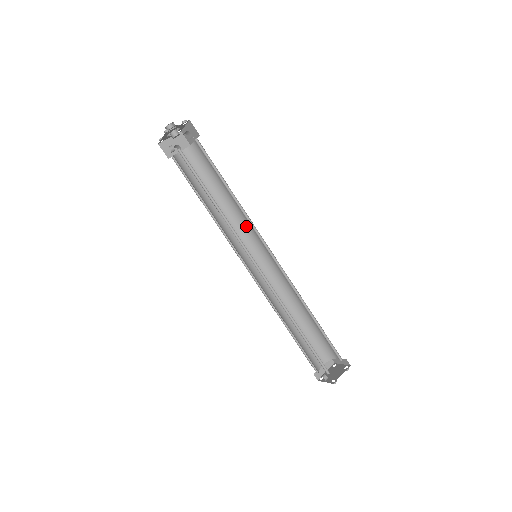
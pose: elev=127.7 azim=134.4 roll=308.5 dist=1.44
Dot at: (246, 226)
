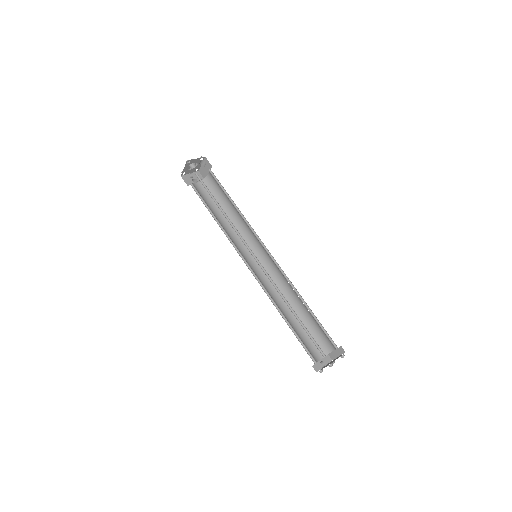
Dot at: (248, 236)
